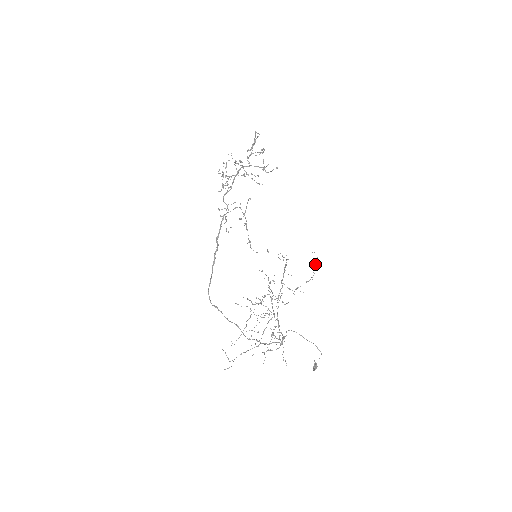
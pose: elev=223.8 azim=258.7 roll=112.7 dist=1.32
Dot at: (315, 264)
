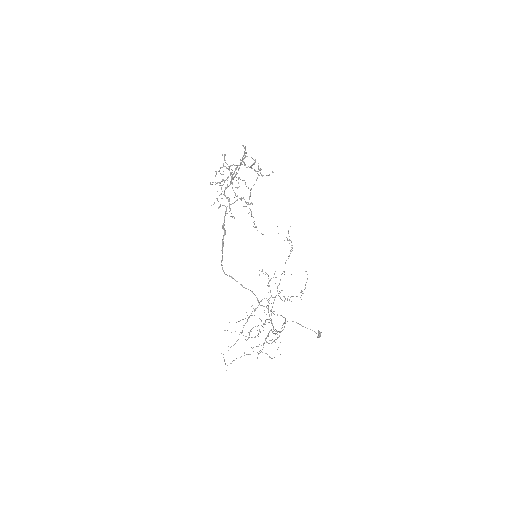
Dot at: (305, 284)
